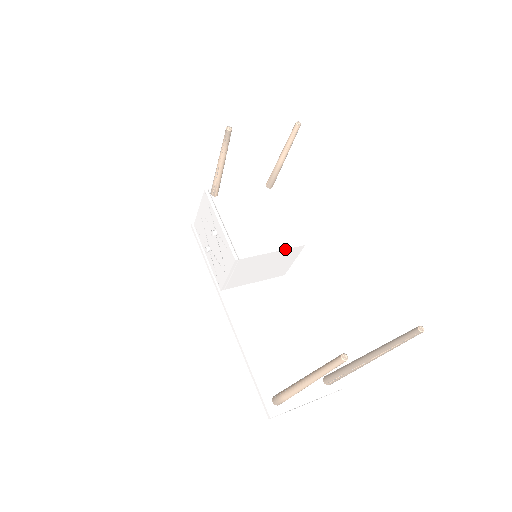
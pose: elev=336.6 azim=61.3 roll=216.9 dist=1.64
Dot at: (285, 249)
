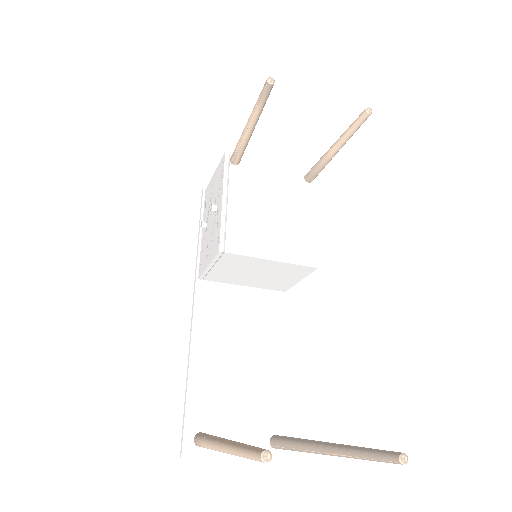
Dot at: (289, 263)
